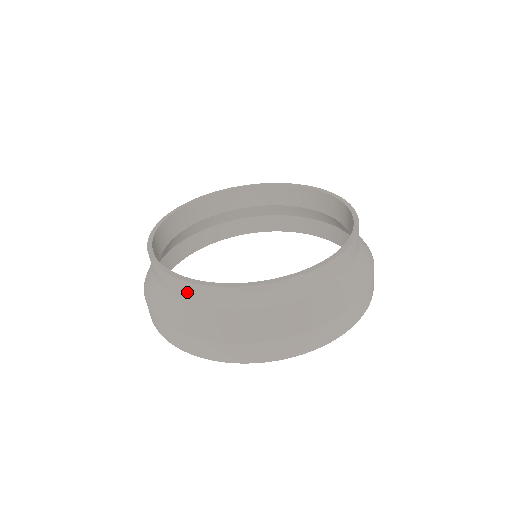
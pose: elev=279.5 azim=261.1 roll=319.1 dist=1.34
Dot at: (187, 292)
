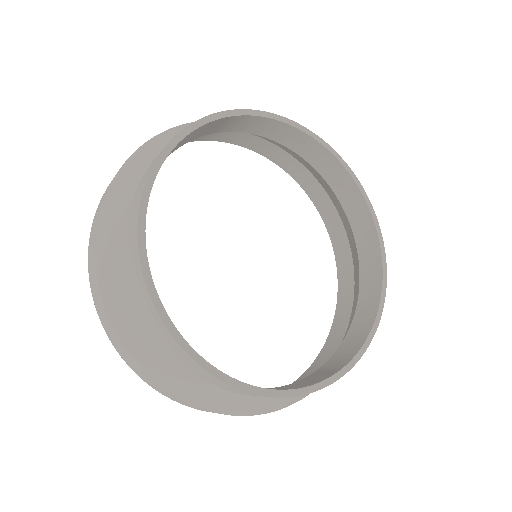
Dot at: (151, 314)
